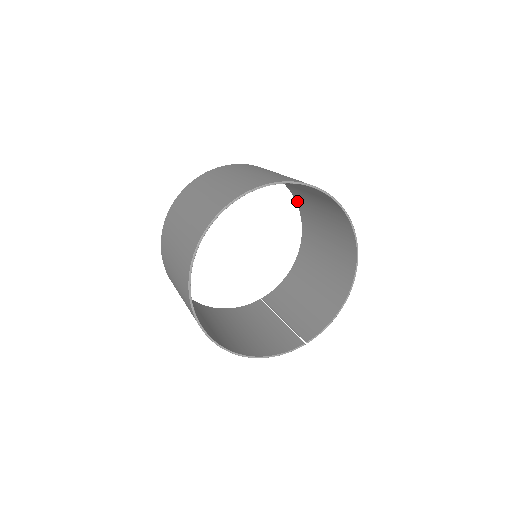
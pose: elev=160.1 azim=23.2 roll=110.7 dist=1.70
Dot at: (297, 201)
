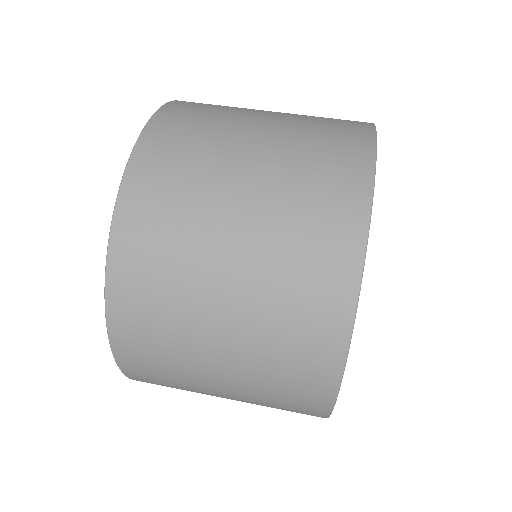
Dot at: (159, 122)
